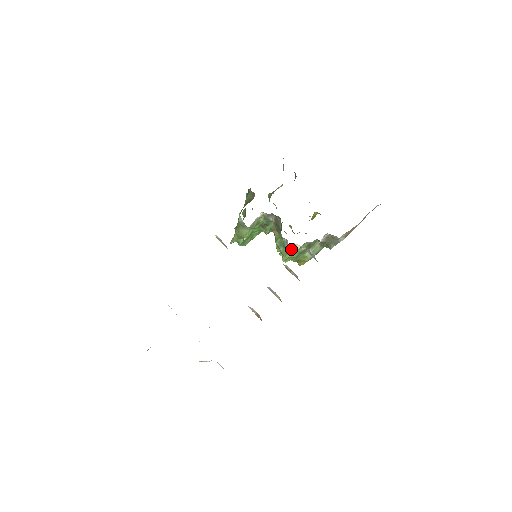
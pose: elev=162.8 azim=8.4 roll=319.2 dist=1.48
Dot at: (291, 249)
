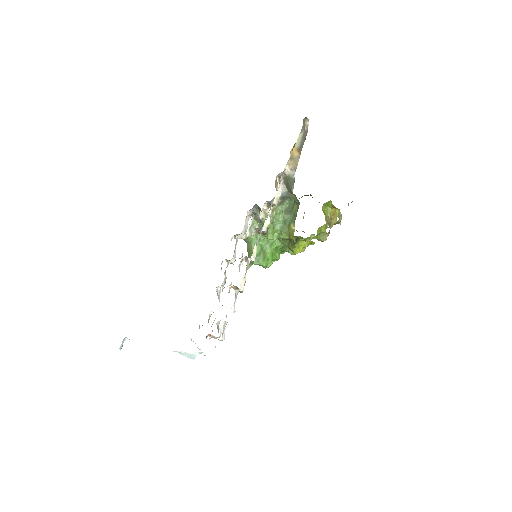
Dot at: occluded
